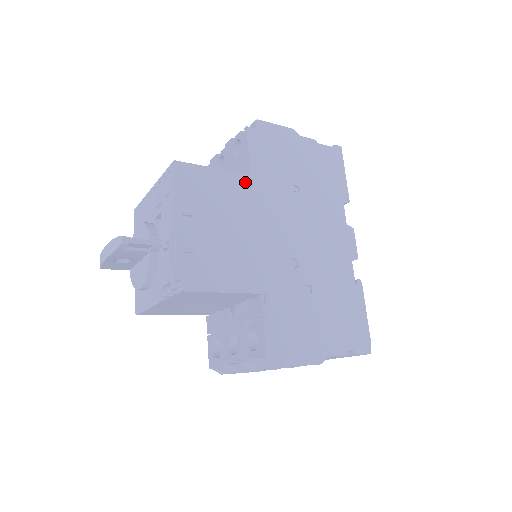
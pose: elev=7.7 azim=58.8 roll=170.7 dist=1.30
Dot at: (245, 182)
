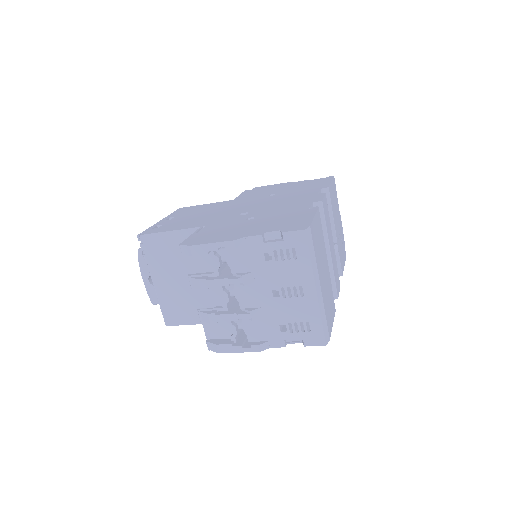
Dot at: (227, 202)
